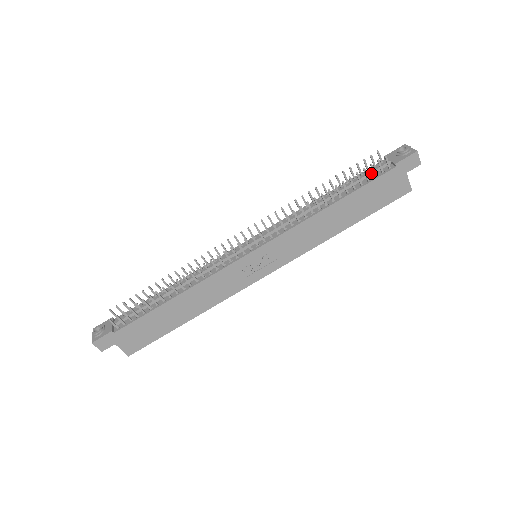
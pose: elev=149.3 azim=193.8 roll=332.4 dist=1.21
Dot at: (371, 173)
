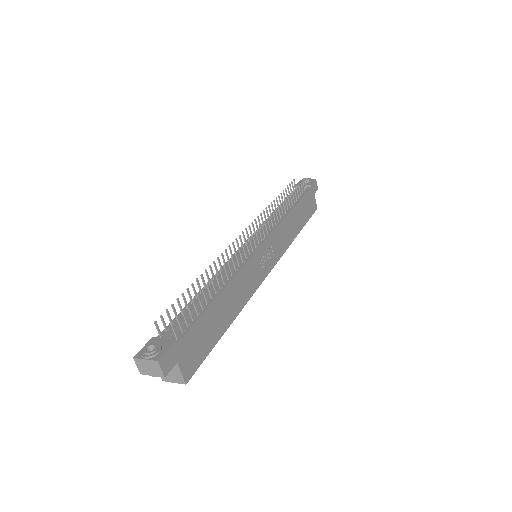
Dot at: occluded
